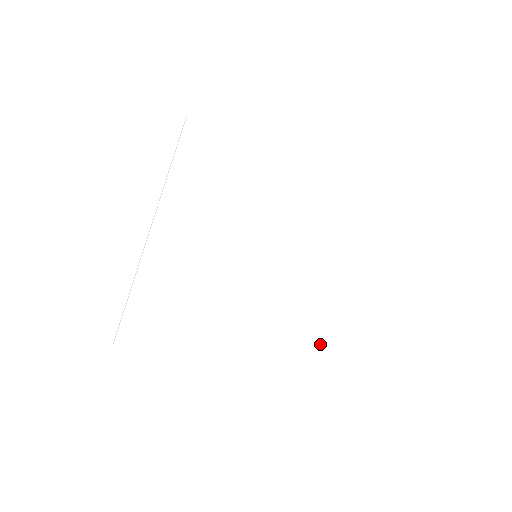
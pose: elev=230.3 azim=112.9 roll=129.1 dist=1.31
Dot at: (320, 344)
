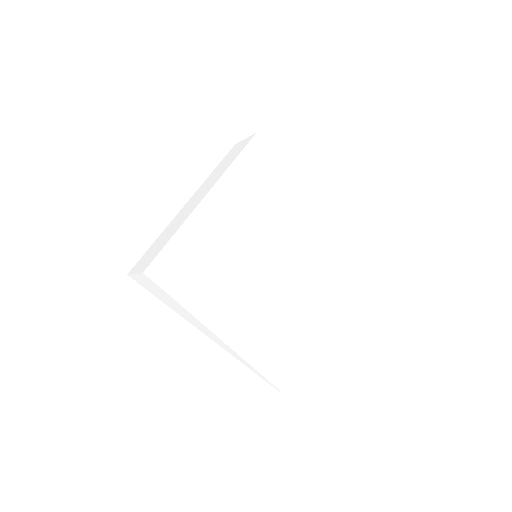
Dot at: (277, 337)
